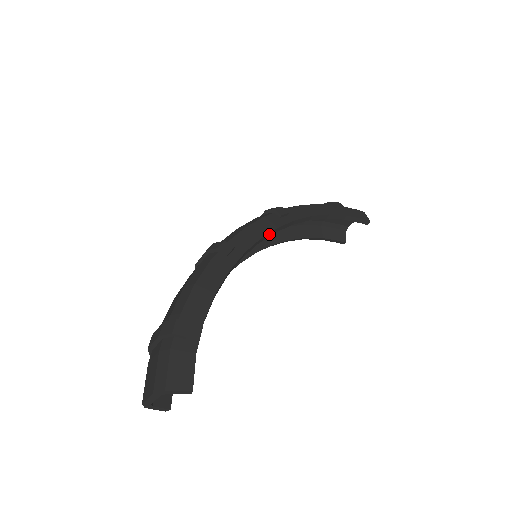
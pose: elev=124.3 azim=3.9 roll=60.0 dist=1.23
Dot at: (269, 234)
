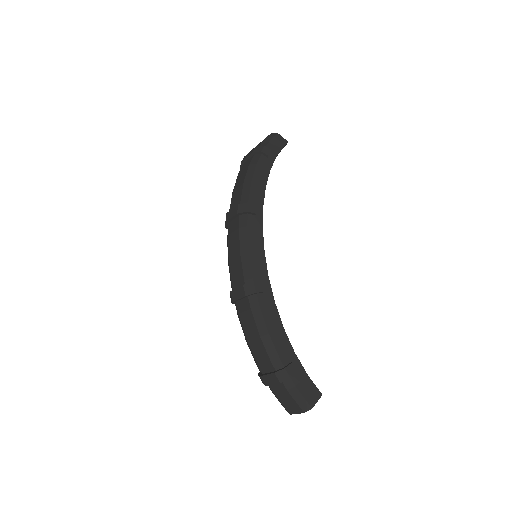
Dot at: (262, 240)
